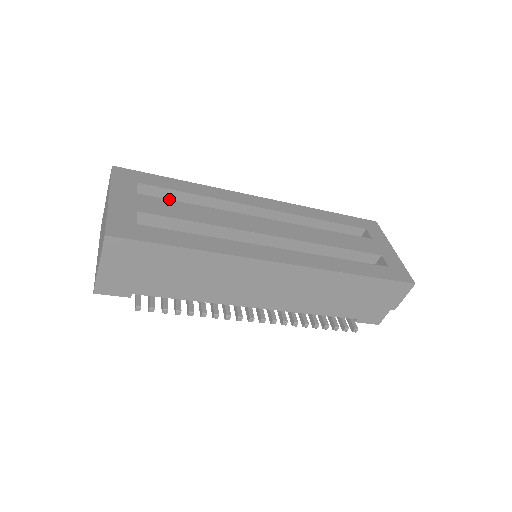
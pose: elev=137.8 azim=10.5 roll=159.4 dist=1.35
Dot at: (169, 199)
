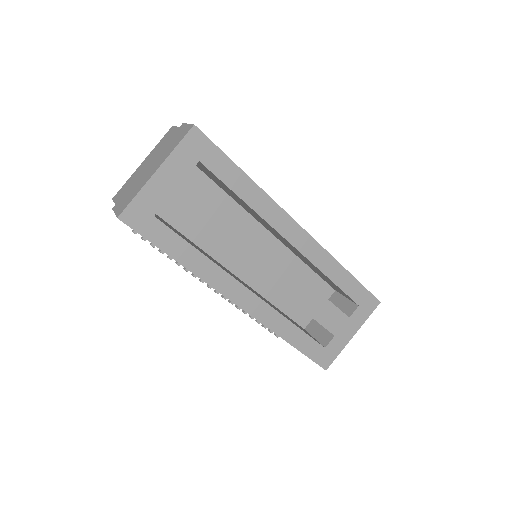
Dot at: (221, 182)
